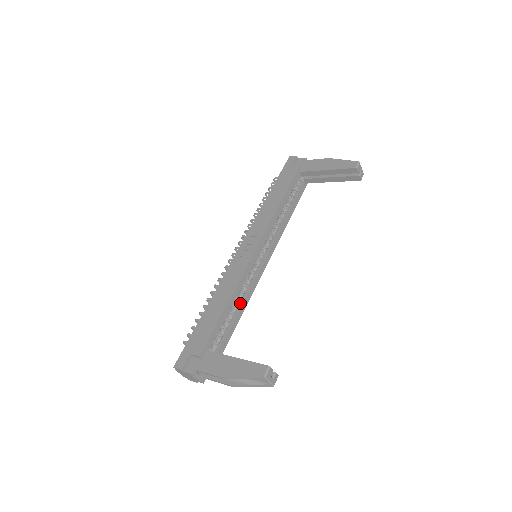
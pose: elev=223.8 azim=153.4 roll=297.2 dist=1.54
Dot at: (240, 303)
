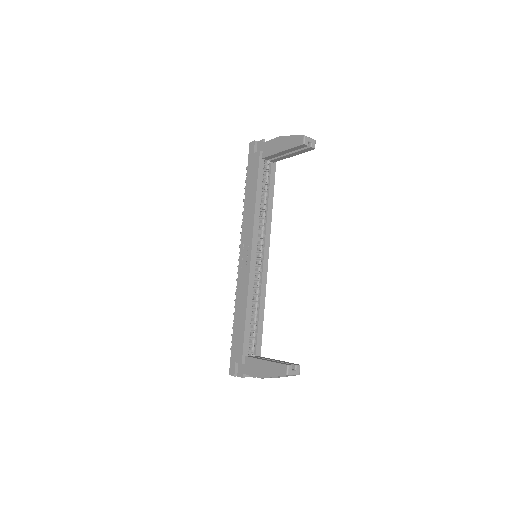
Dot at: (258, 303)
